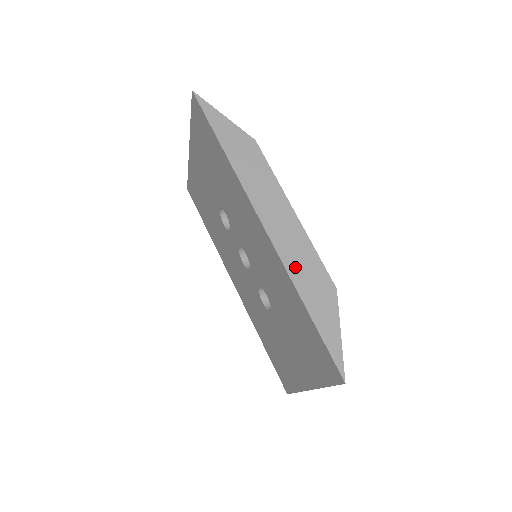
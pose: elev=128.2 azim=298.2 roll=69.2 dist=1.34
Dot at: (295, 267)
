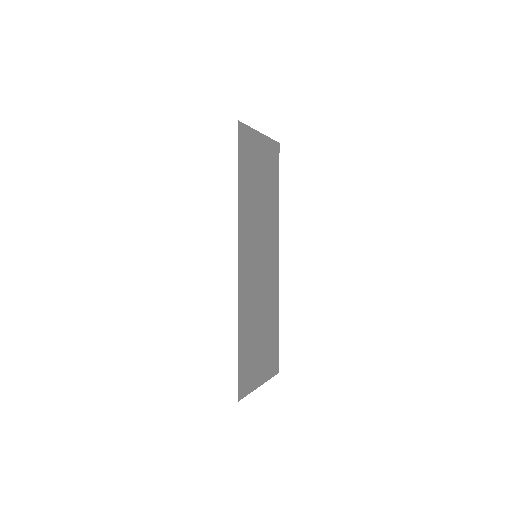
Dot at: occluded
